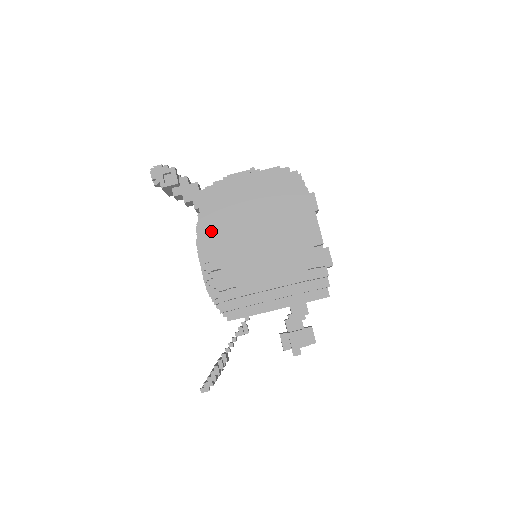
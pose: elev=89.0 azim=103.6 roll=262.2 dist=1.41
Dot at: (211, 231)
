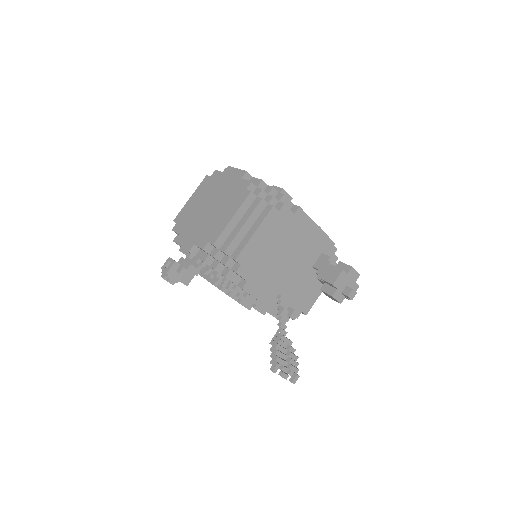
Dot at: (179, 236)
